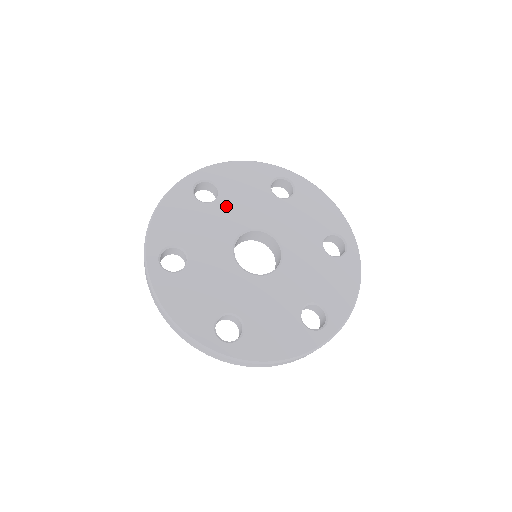
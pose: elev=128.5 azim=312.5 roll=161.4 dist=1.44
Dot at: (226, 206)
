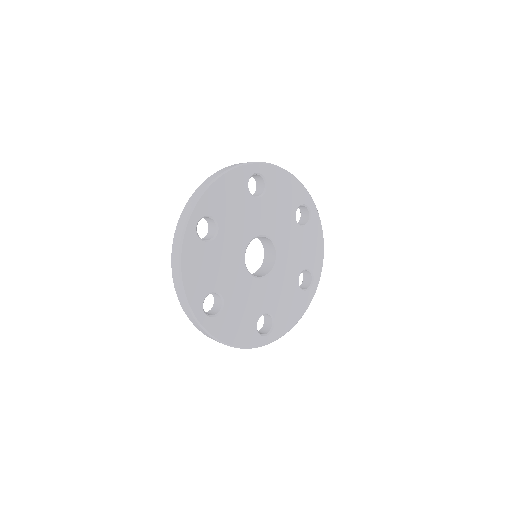
Dot at: (227, 233)
